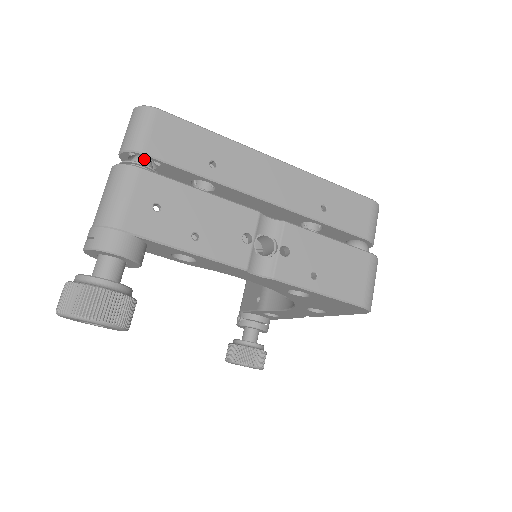
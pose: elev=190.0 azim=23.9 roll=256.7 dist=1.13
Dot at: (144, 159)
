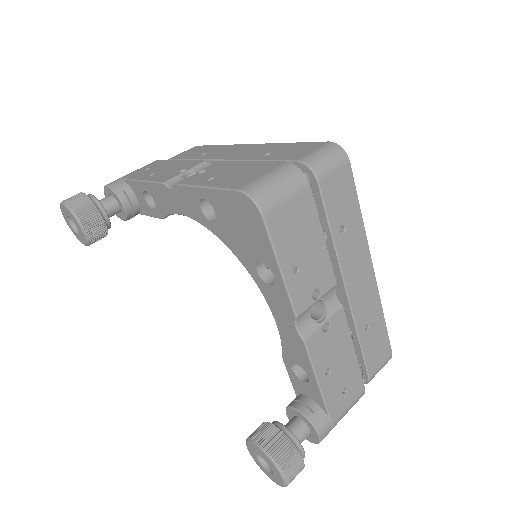
Dot at: occluded
